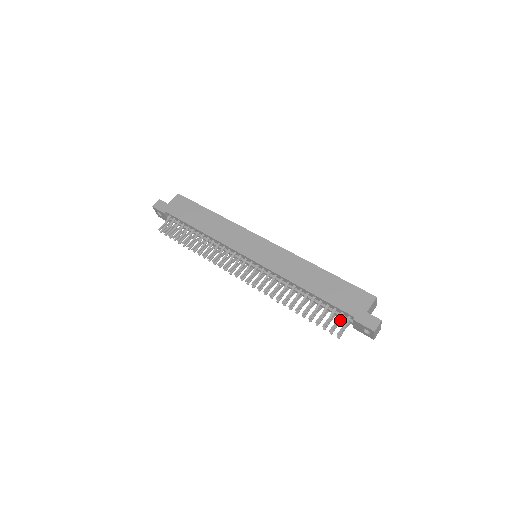
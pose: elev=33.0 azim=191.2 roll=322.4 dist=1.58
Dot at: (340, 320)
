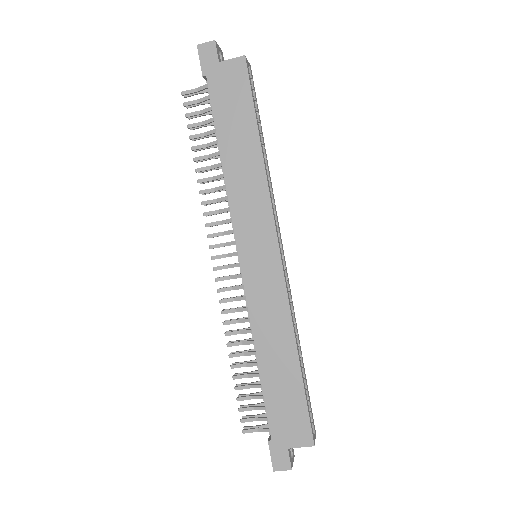
Dot at: (264, 415)
